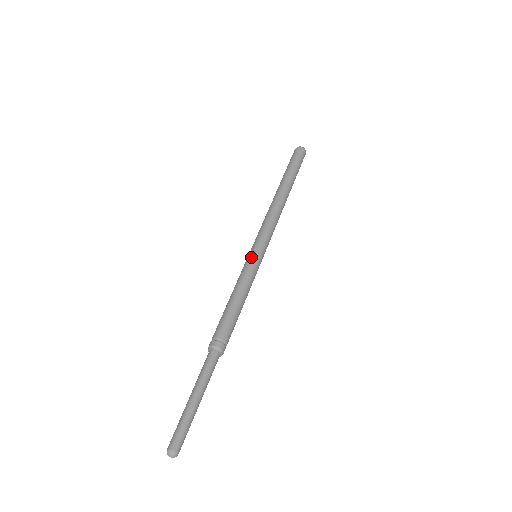
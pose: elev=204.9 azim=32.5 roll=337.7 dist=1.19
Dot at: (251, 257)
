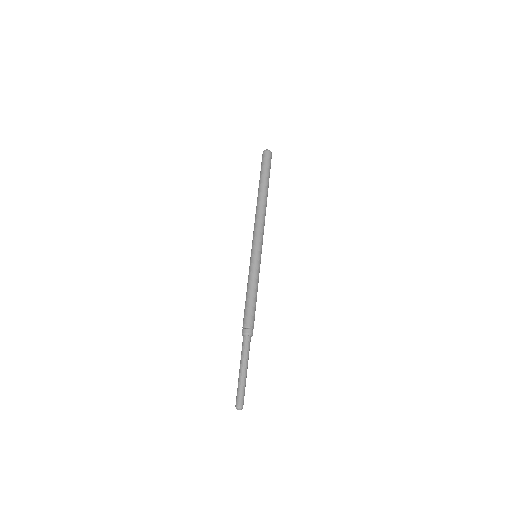
Dot at: (250, 260)
